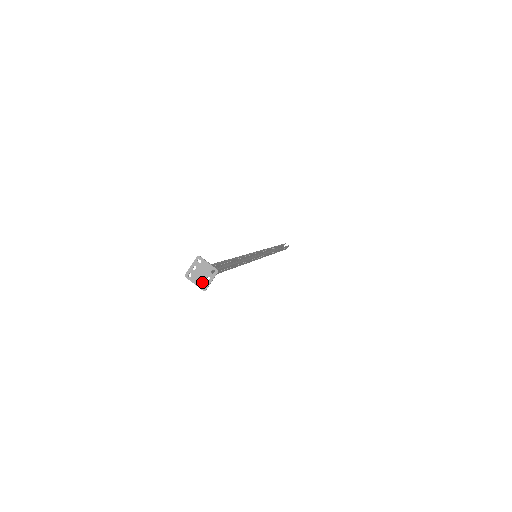
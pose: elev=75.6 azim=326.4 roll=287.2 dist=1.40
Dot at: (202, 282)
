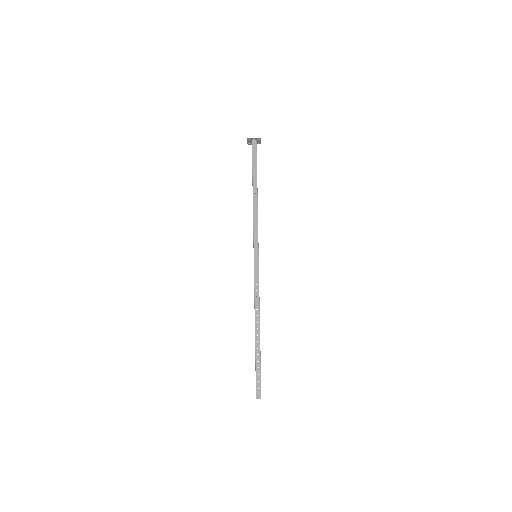
Dot at: (251, 140)
